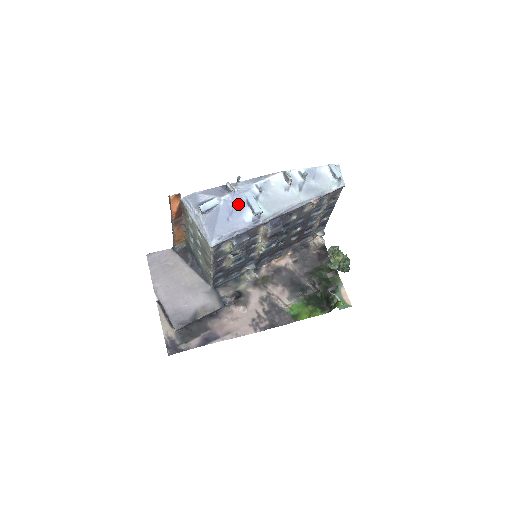
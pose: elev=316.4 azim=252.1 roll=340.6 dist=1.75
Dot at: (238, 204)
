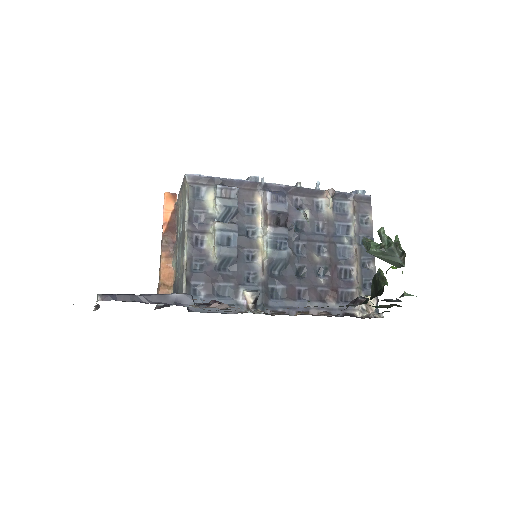
Dot at: occluded
